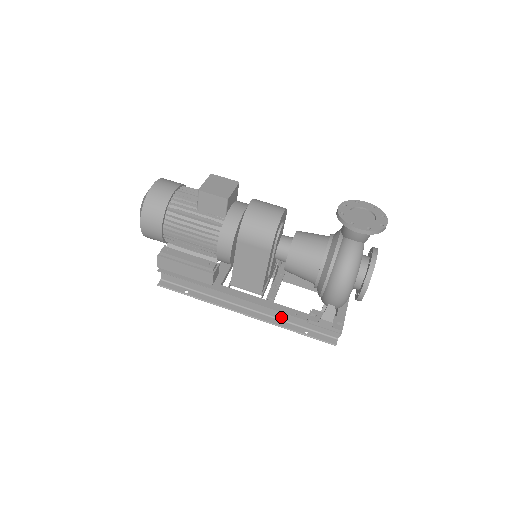
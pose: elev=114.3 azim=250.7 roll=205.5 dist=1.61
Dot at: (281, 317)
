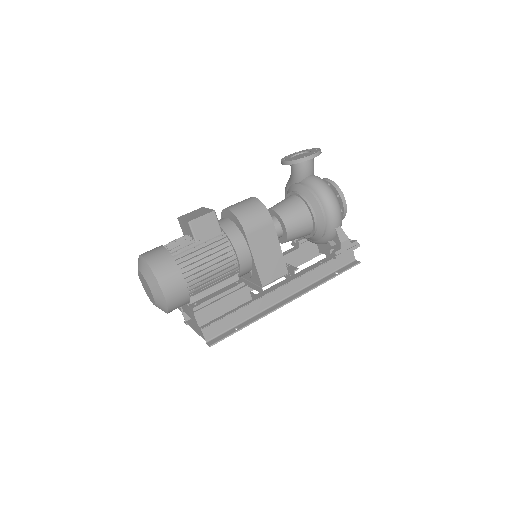
Dot at: (313, 280)
